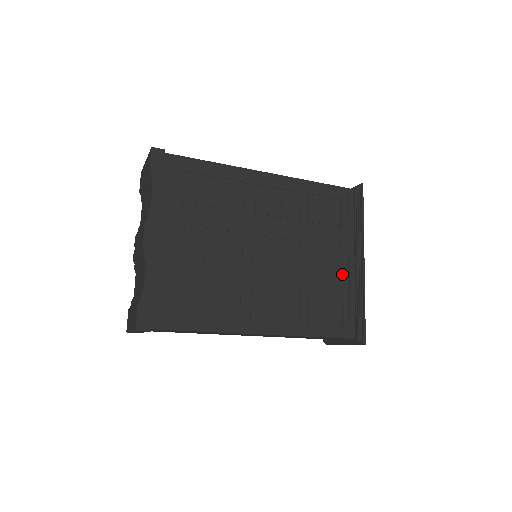
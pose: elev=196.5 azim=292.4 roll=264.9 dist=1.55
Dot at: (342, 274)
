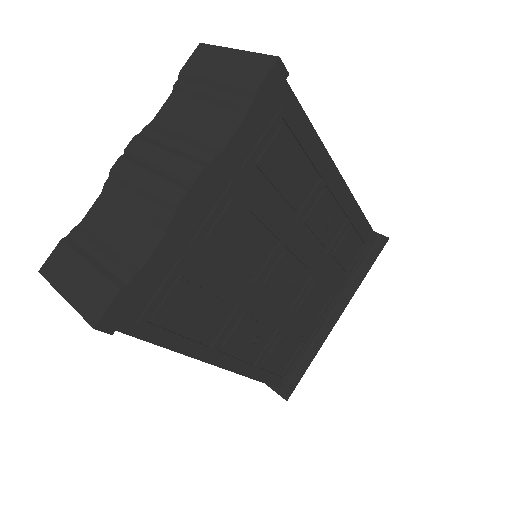
Dot at: (316, 322)
